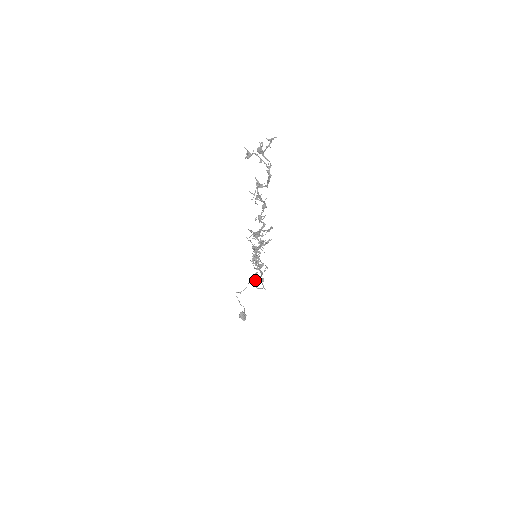
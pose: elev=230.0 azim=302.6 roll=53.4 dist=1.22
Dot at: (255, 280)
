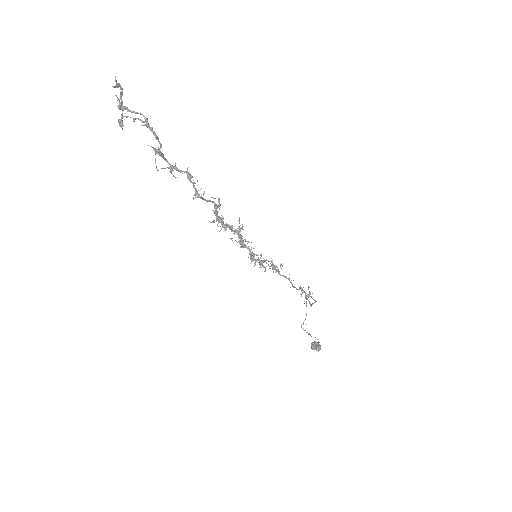
Dot at: occluded
